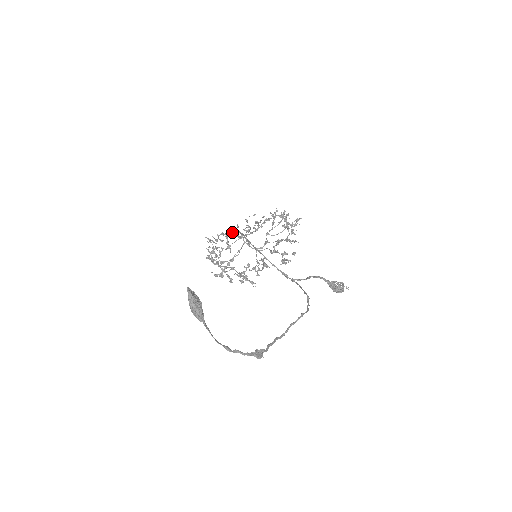
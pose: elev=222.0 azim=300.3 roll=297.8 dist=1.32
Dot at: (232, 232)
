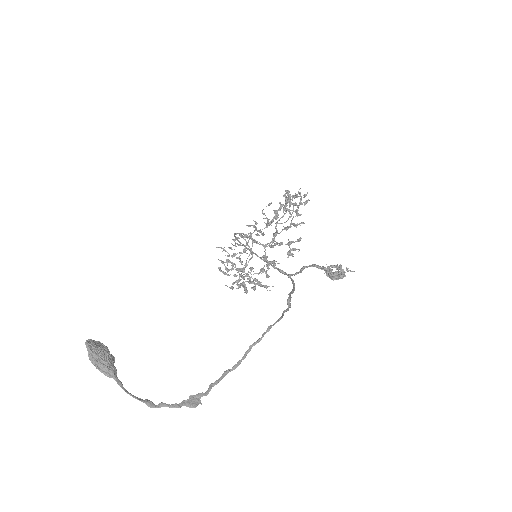
Dot at: occluded
